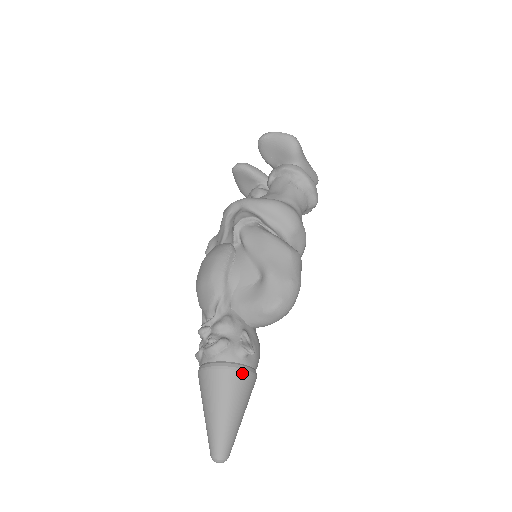
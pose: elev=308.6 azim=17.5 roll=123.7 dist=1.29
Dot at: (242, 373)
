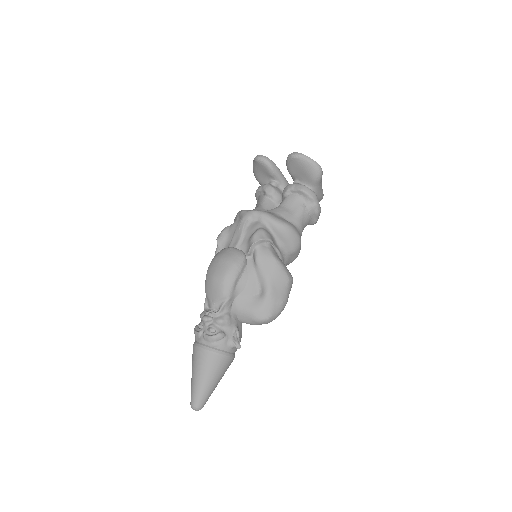
Dot at: (228, 359)
